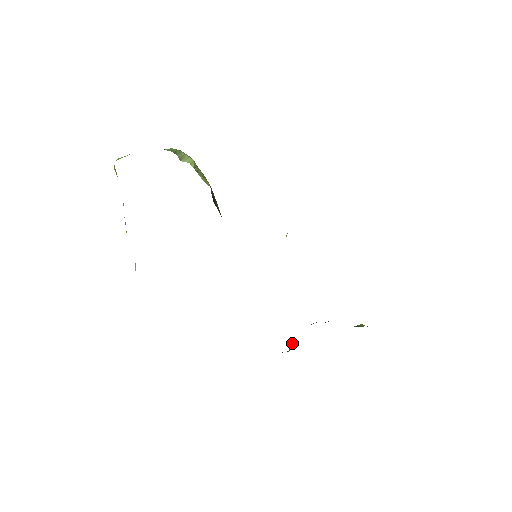
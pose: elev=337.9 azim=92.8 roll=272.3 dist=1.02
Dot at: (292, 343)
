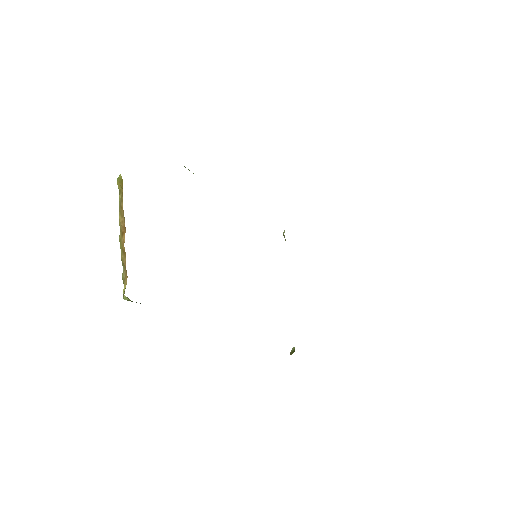
Dot at: (293, 348)
